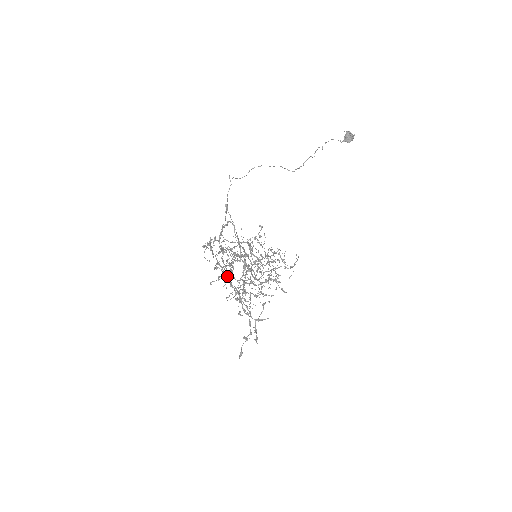
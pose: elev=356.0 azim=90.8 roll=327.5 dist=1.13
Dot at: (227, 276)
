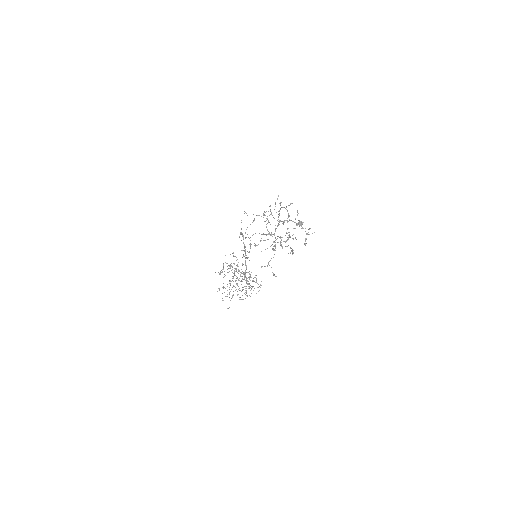
Dot at: occluded
